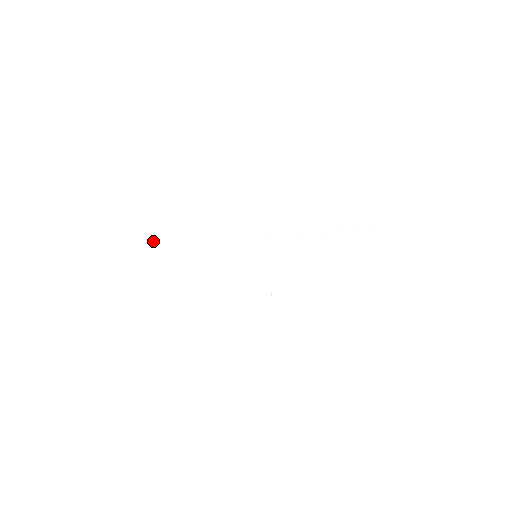
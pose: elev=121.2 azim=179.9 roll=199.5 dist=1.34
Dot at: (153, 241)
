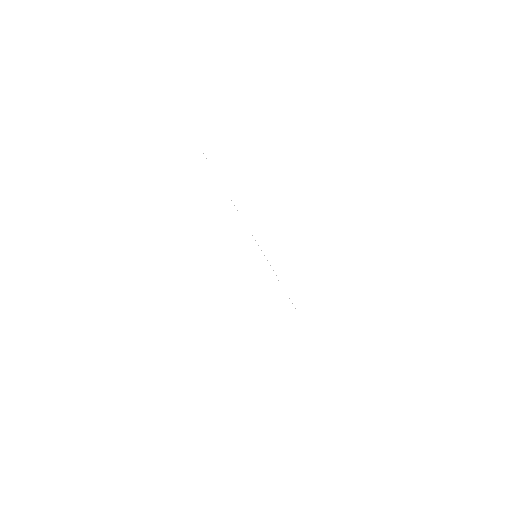
Dot at: (222, 183)
